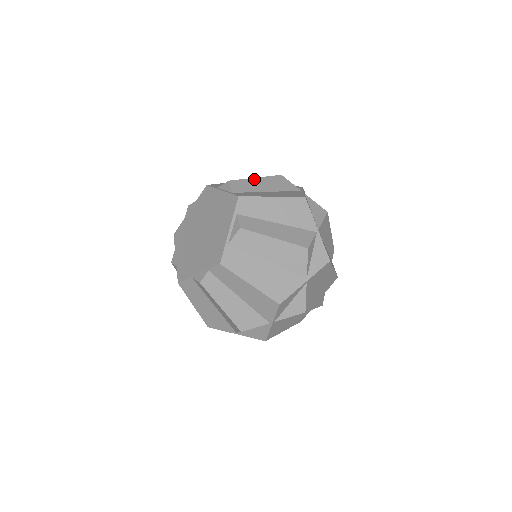
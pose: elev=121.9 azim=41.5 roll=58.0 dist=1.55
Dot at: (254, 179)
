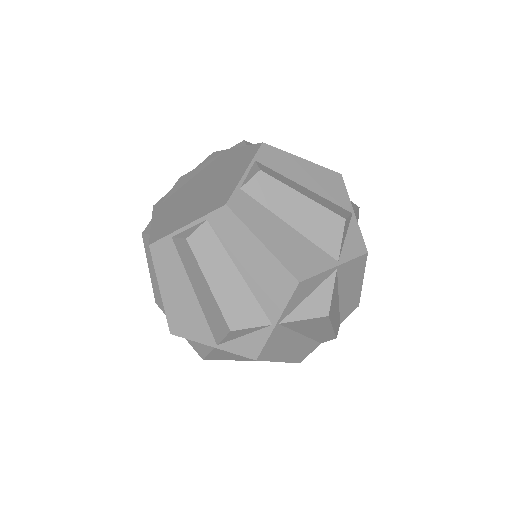
Dot at: (297, 194)
